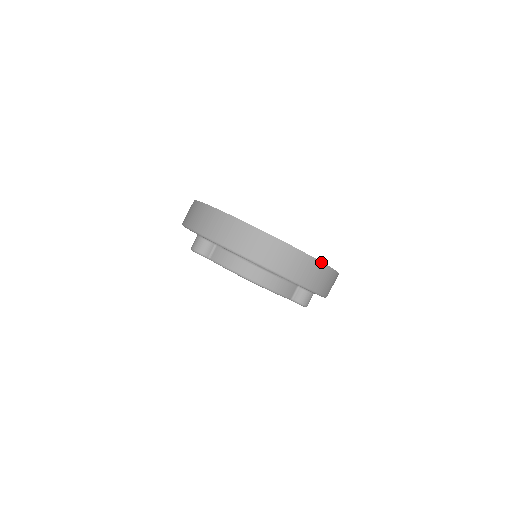
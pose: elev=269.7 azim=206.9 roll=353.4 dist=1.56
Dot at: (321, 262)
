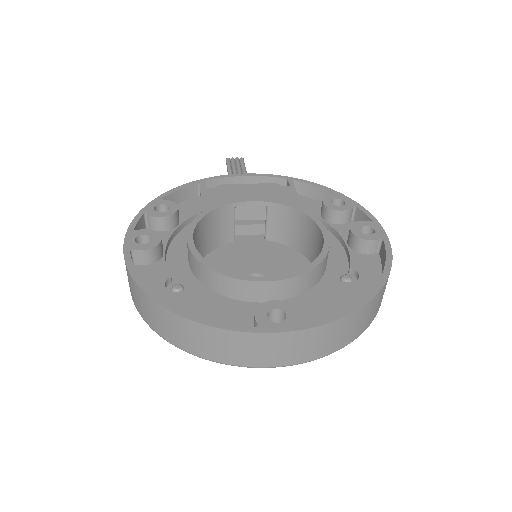
Dot at: (362, 307)
